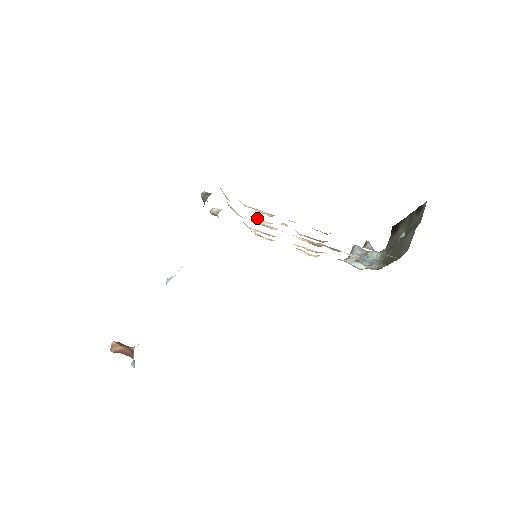
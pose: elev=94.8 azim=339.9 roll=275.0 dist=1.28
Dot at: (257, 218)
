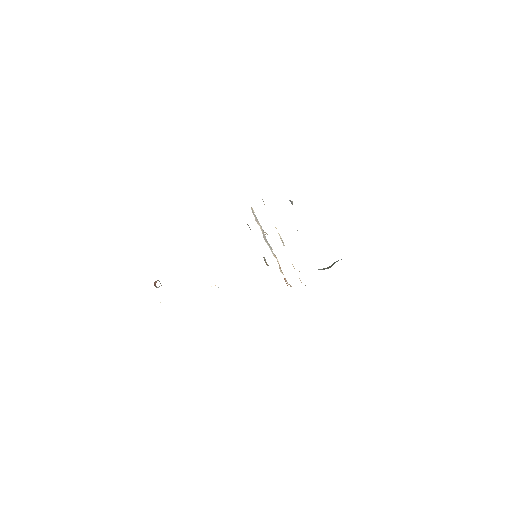
Dot at: occluded
